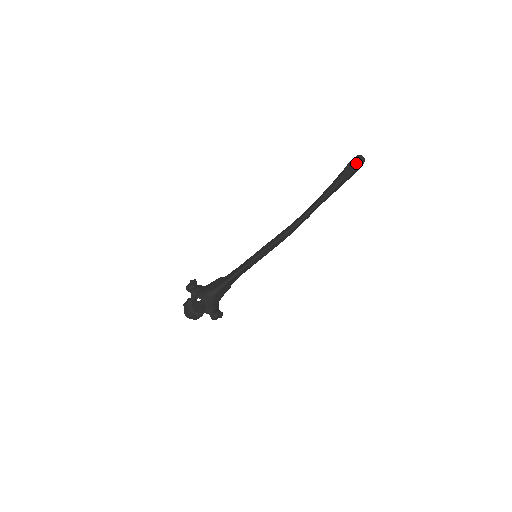
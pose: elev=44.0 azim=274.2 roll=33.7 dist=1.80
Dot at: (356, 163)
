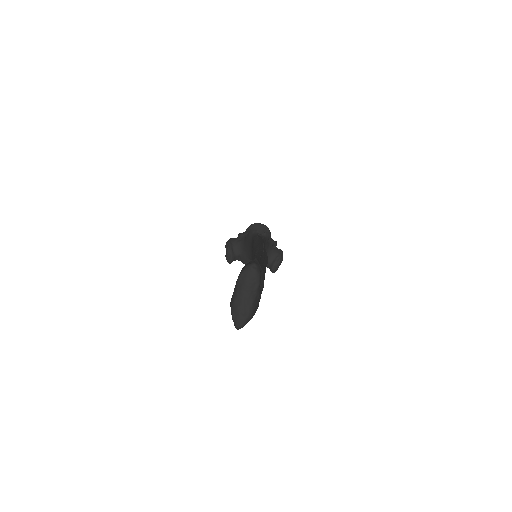
Dot at: occluded
